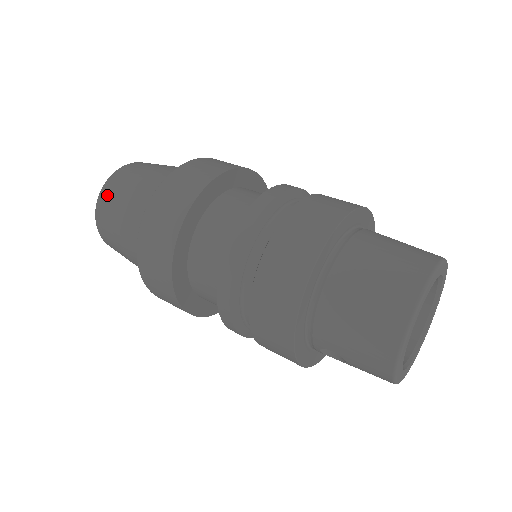
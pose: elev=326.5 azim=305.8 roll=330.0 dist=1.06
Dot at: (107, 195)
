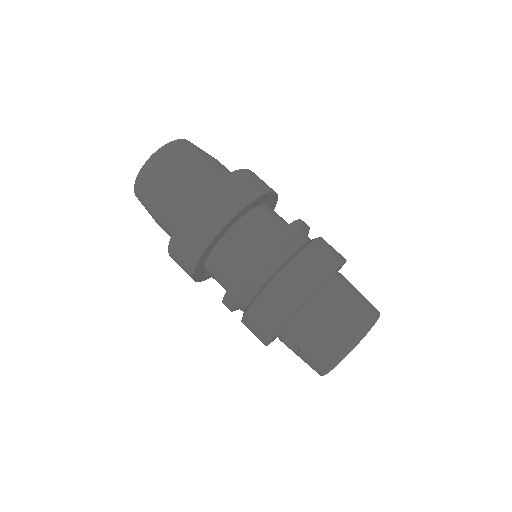
Dot at: (163, 158)
